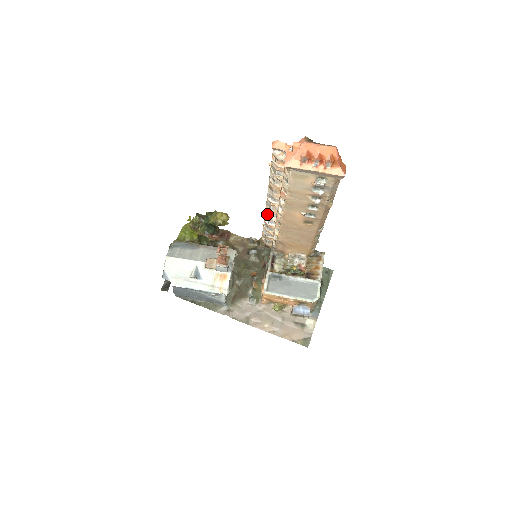
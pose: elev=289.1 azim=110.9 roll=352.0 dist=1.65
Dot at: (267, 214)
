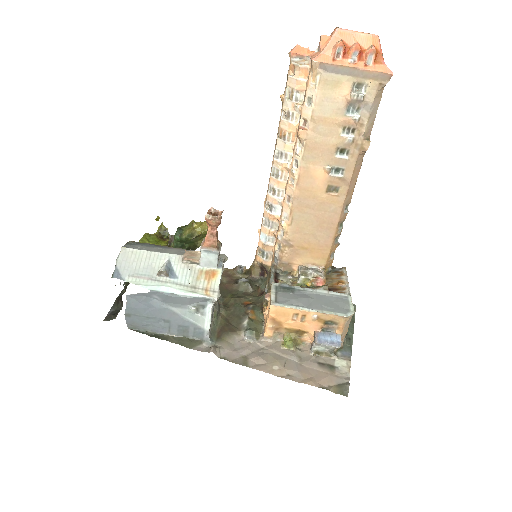
Dot at: (270, 195)
